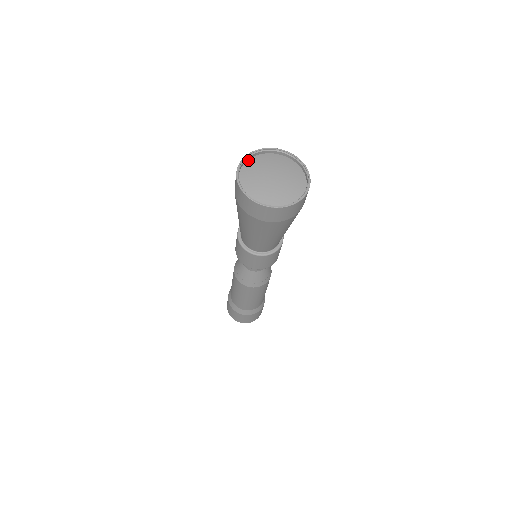
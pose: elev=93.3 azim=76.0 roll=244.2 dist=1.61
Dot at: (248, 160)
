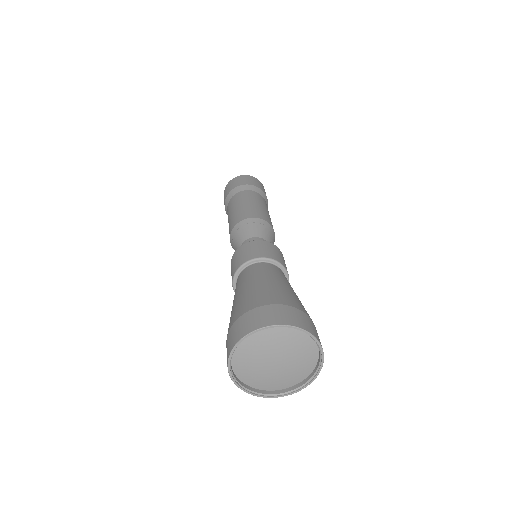
Dot at: (231, 363)
